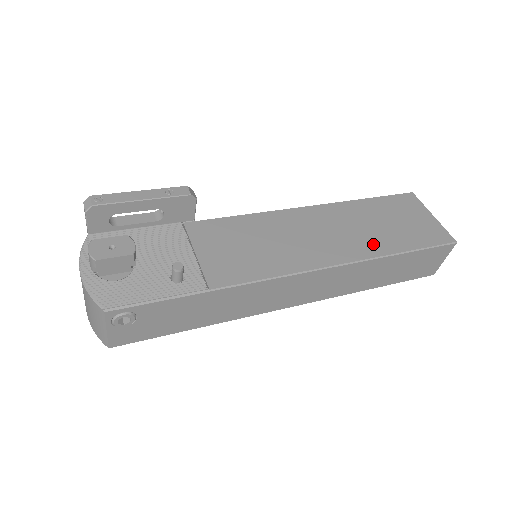
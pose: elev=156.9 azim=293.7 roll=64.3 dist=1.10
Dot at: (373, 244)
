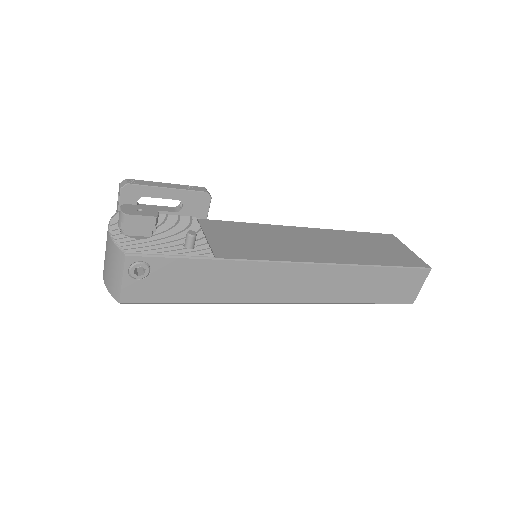
Dot at: (358, 257)
